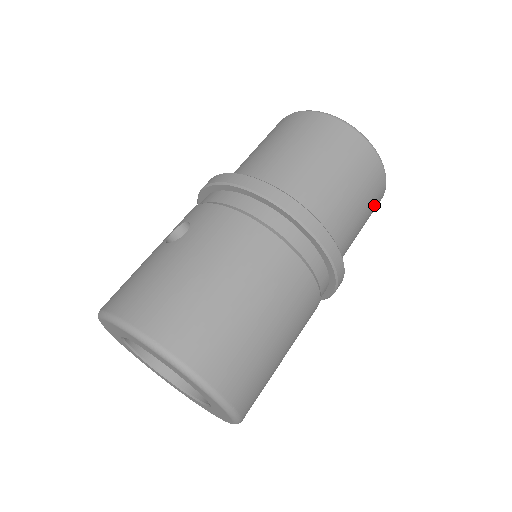
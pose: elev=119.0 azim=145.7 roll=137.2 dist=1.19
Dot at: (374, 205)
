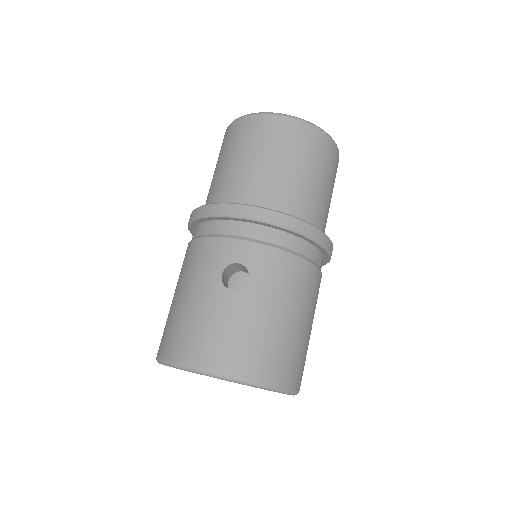
Dot at: occluded
